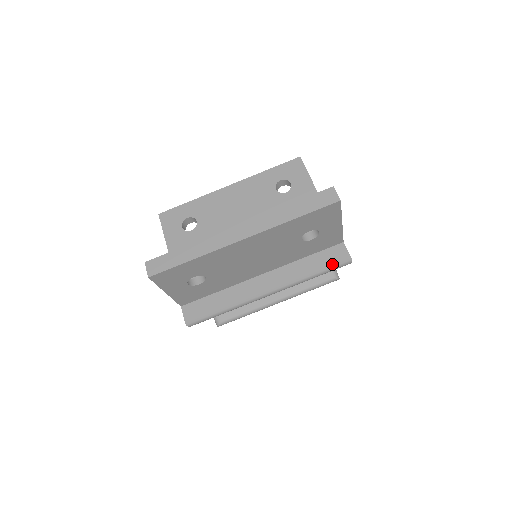
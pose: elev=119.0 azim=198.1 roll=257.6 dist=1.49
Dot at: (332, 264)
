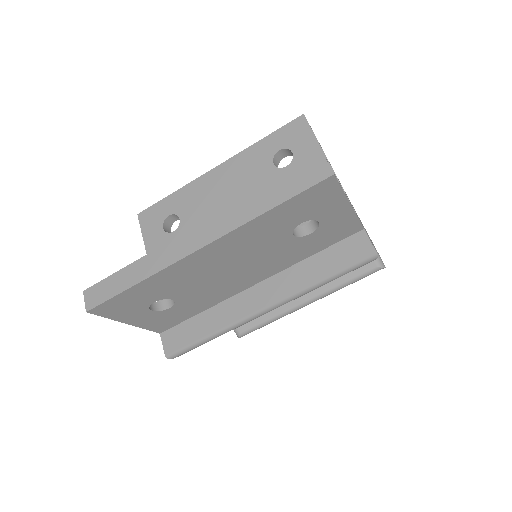
Dot at: (349, 263)
